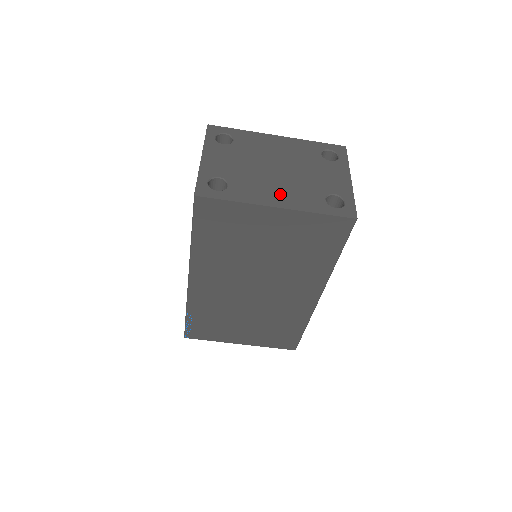
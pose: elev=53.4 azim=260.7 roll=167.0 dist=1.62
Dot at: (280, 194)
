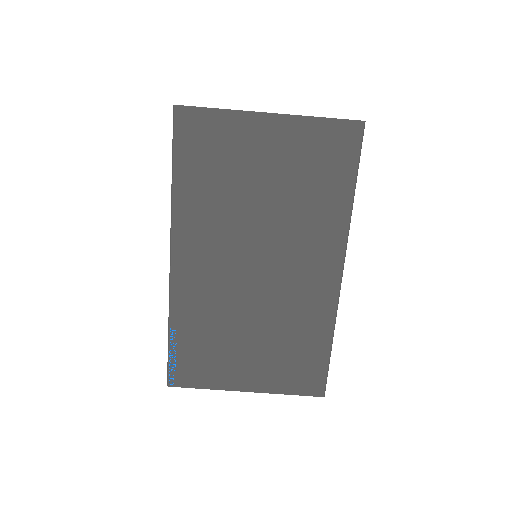
Dot at: occluded
